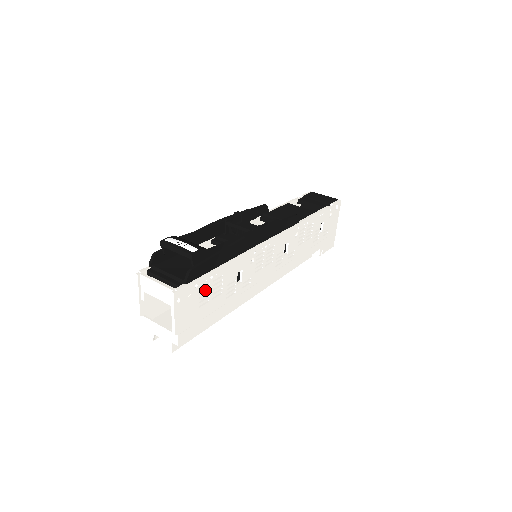
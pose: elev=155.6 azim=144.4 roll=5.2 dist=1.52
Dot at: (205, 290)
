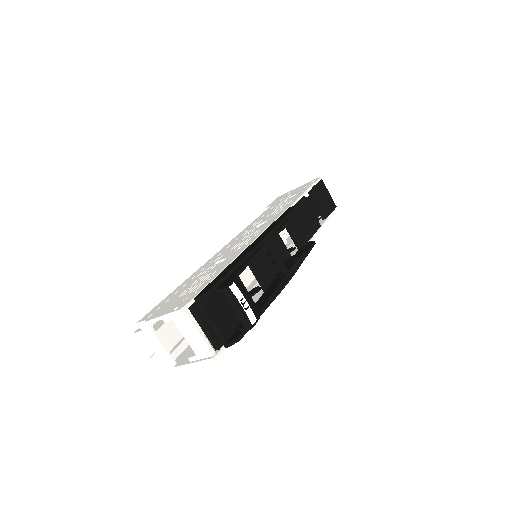
Dot at: occluded
